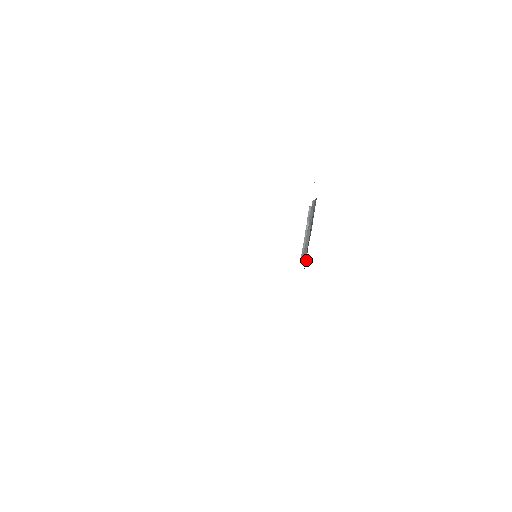
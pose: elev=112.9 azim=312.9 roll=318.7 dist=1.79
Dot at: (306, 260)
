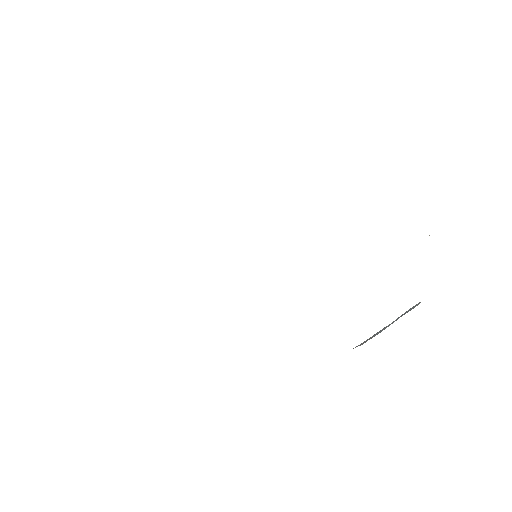
Dot at: occluded
